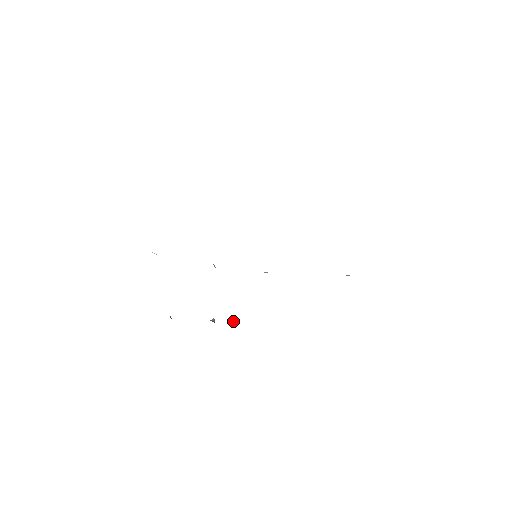
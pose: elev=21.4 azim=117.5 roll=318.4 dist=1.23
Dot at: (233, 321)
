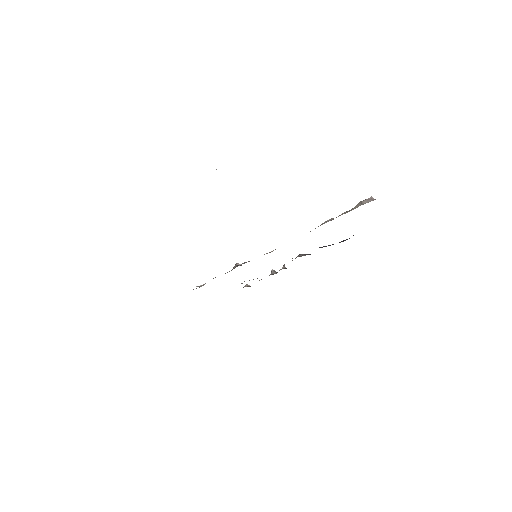
Dot at: (284, 266)
